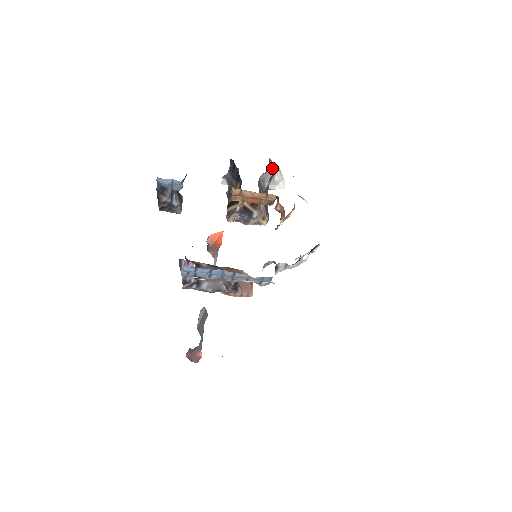
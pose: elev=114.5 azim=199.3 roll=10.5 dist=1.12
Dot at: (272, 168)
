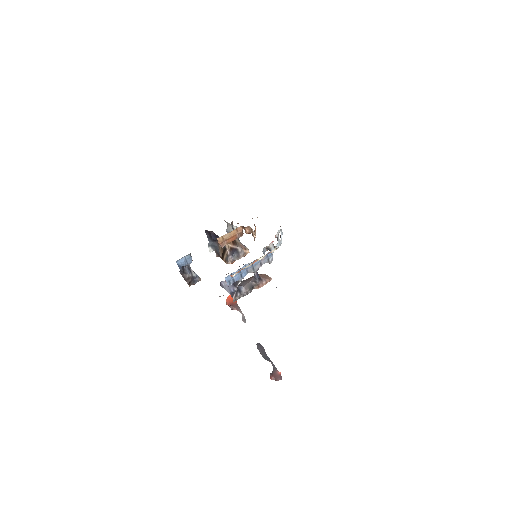
Dot at: (229, 224)
